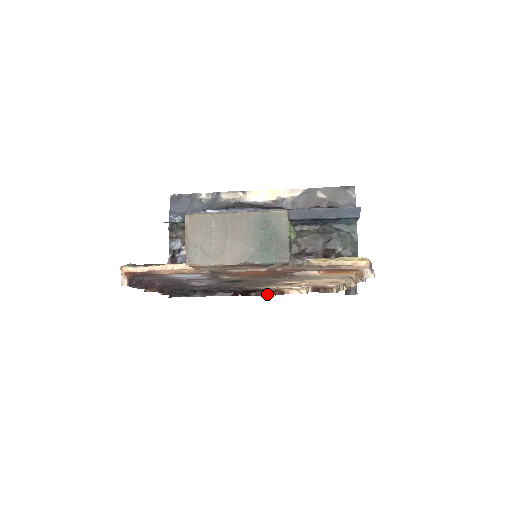
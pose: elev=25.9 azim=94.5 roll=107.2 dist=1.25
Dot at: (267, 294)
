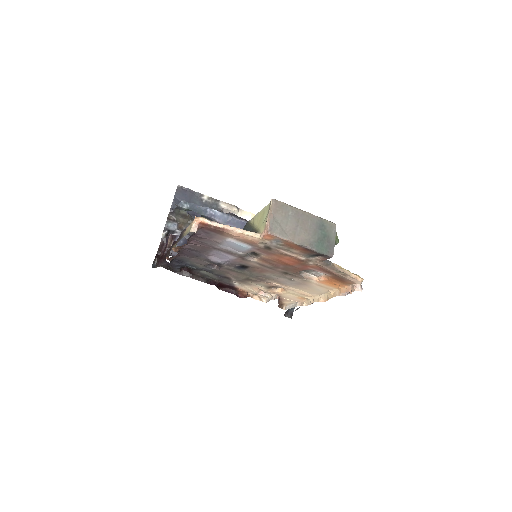
Dot at: (233, 293)
